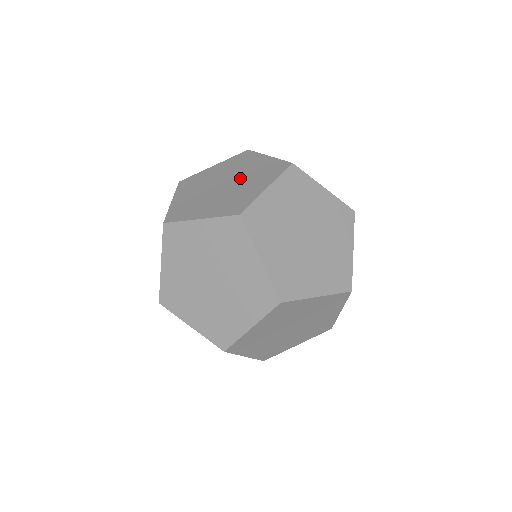
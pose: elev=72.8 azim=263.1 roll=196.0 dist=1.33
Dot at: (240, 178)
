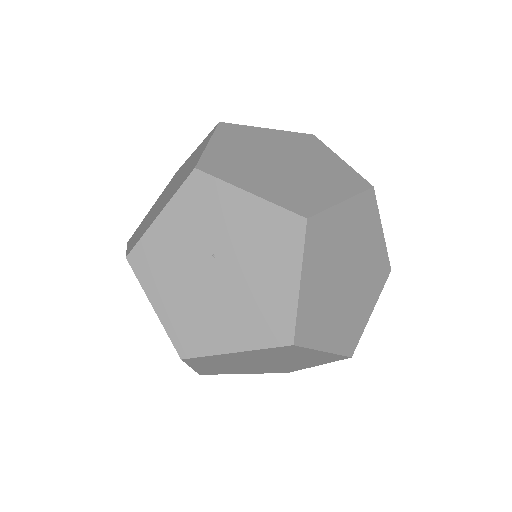
Dot at: (180, 174)
